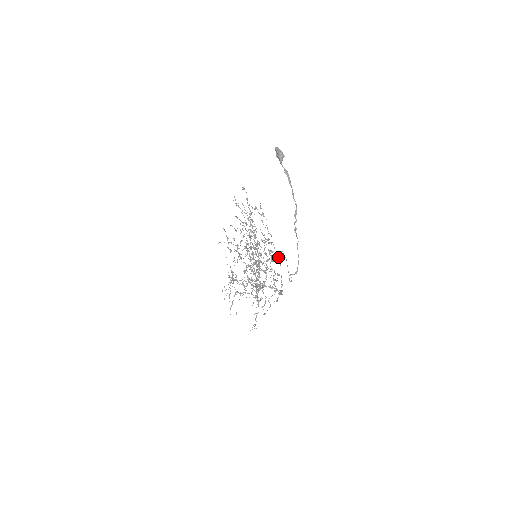
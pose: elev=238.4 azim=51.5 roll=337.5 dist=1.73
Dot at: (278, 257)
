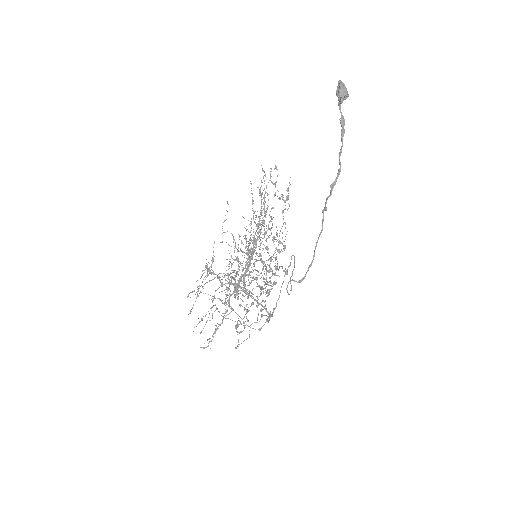
Dot at: (285, 268)
